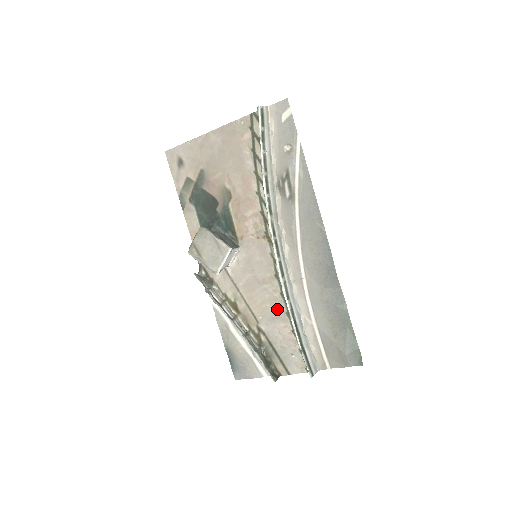
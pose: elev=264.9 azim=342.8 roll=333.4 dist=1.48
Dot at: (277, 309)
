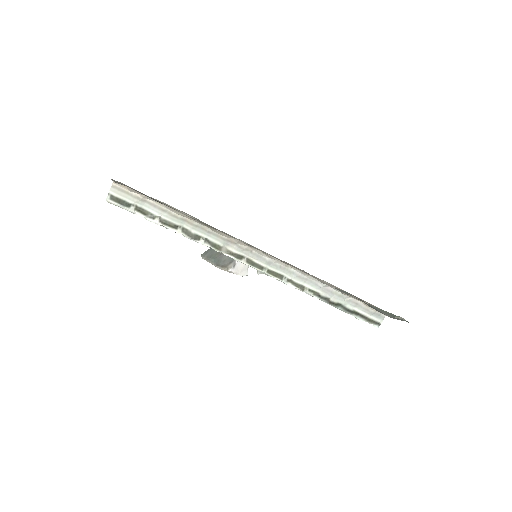
Dot at: occluded
